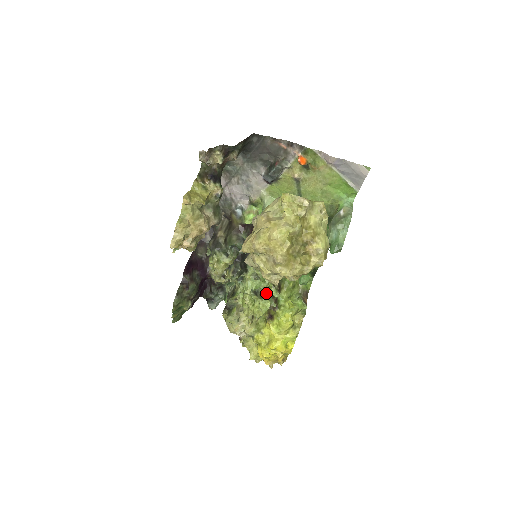
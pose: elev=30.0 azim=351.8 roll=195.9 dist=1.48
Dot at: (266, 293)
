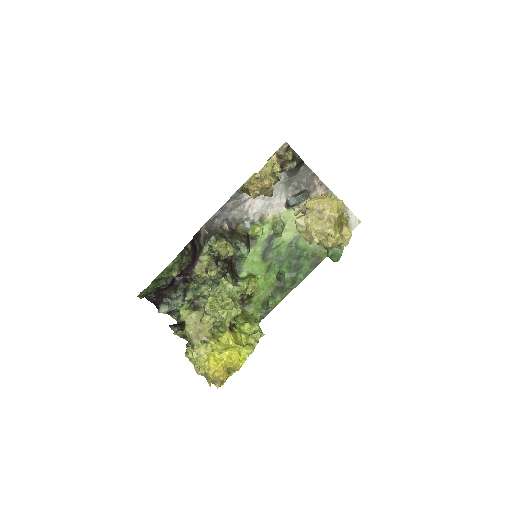
Dot at: occluded
